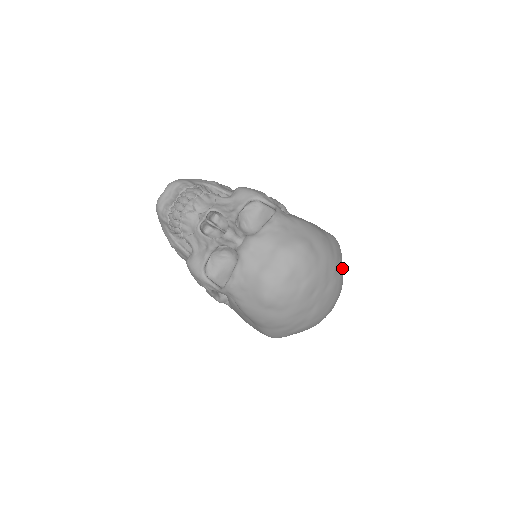
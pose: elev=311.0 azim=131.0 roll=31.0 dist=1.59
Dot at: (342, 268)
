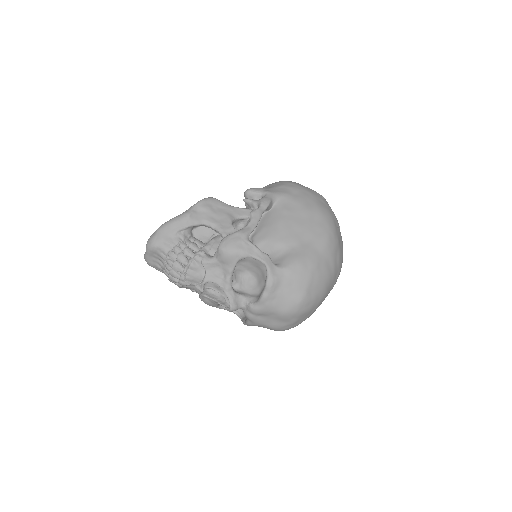
Dot at: (341, 256)
